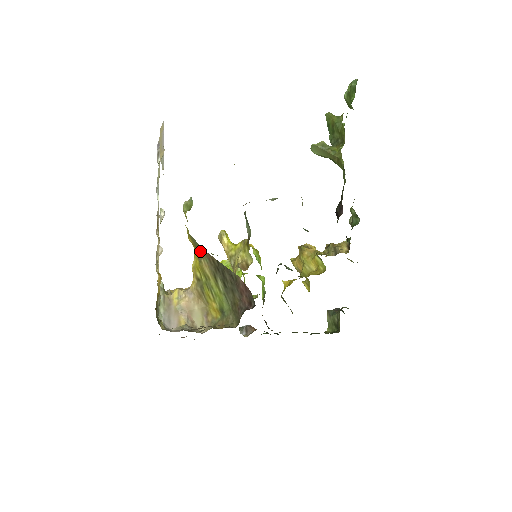
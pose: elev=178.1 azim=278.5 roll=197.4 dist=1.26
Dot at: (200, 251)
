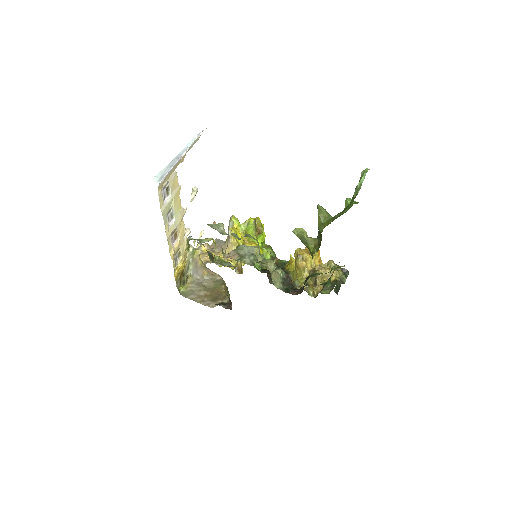
Dot at: occluded
